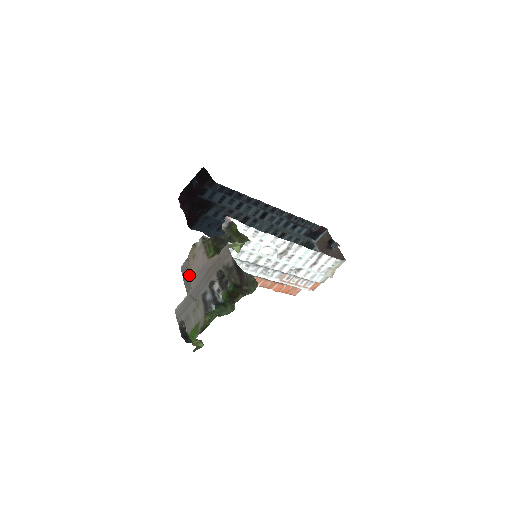
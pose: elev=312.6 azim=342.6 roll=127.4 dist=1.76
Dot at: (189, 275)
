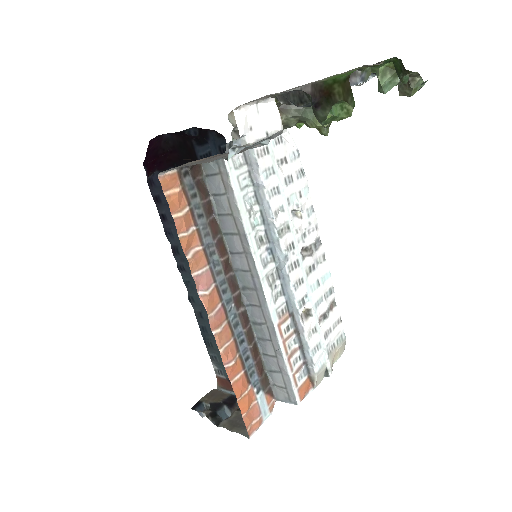
Dot at: occluded
